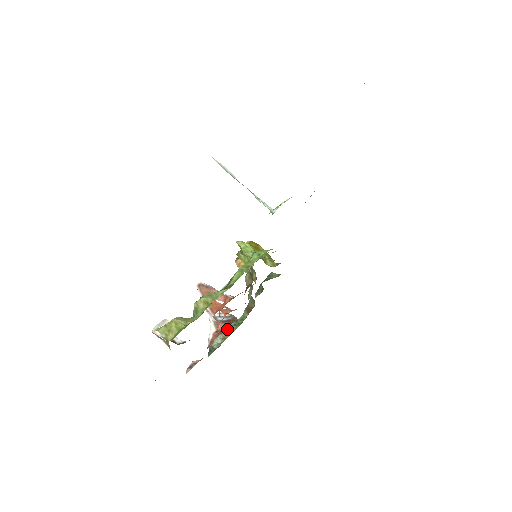
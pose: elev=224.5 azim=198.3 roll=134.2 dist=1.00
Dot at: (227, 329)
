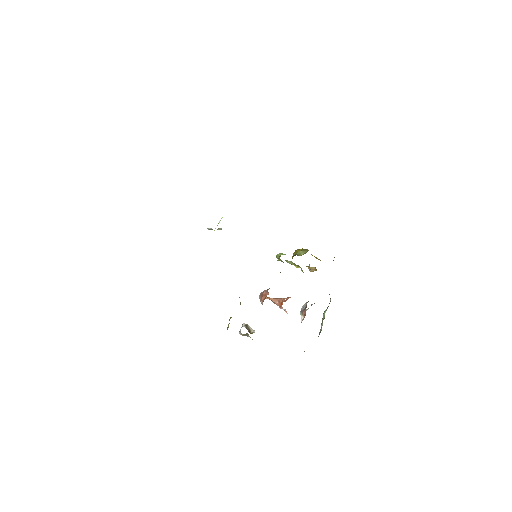
Dot at: (323, 314)
